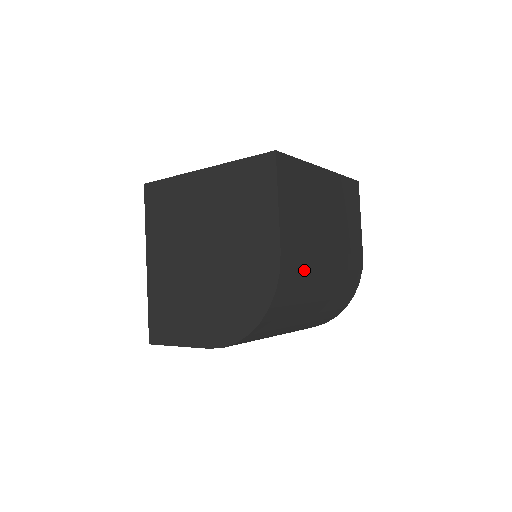
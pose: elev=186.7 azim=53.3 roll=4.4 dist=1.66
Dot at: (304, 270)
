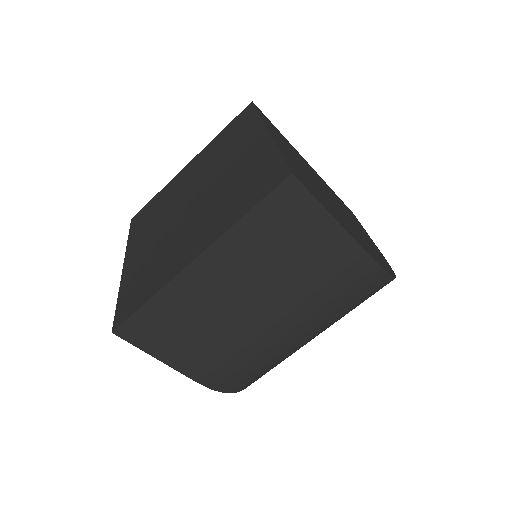
Dot at: (247, 363)
